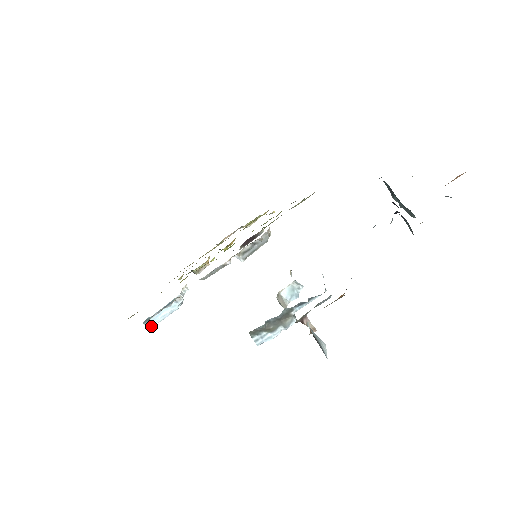
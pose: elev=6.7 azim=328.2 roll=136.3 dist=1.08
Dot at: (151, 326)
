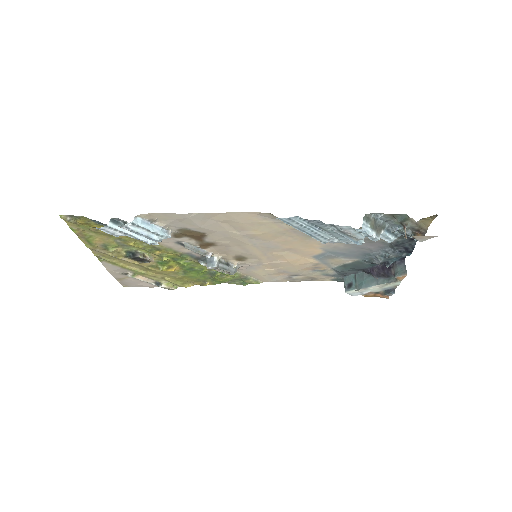
Dot at: (125, 225)
